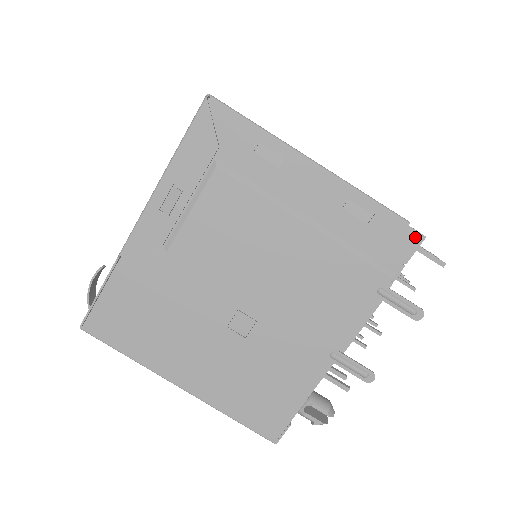
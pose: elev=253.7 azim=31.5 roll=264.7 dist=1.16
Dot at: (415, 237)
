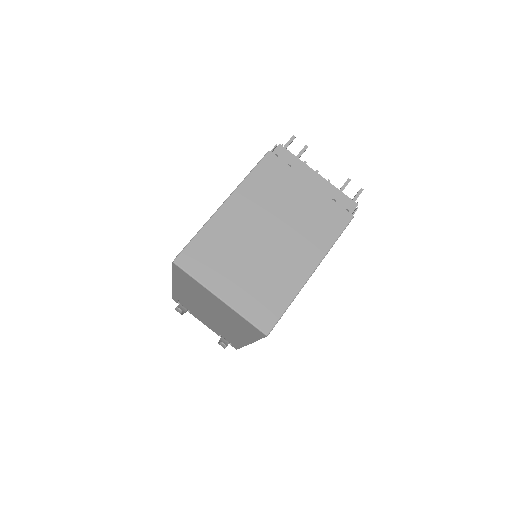
Dot at: occluded
